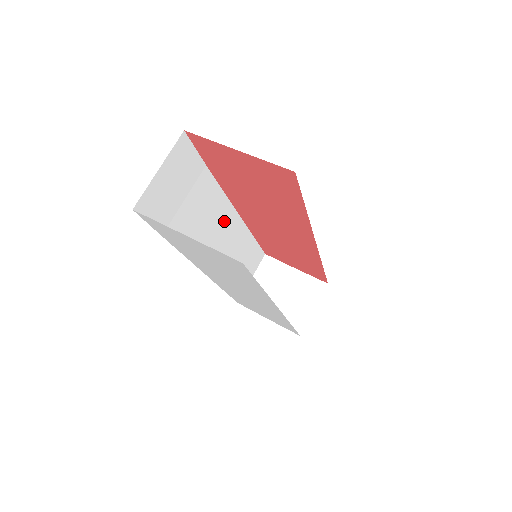
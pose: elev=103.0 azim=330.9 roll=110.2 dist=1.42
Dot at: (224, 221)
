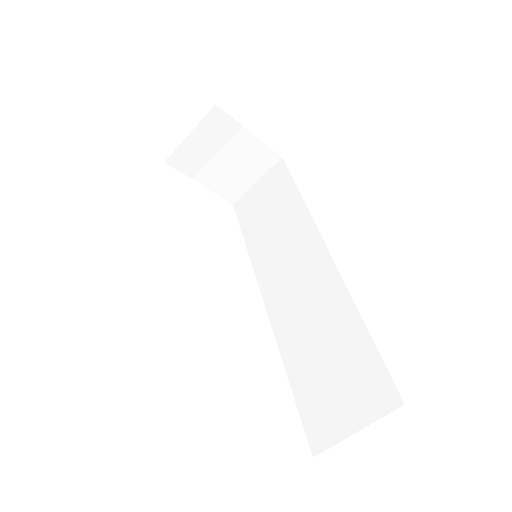
Dot at: occluded
